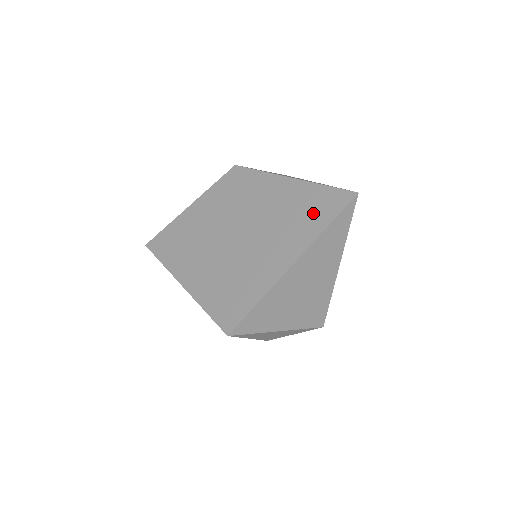
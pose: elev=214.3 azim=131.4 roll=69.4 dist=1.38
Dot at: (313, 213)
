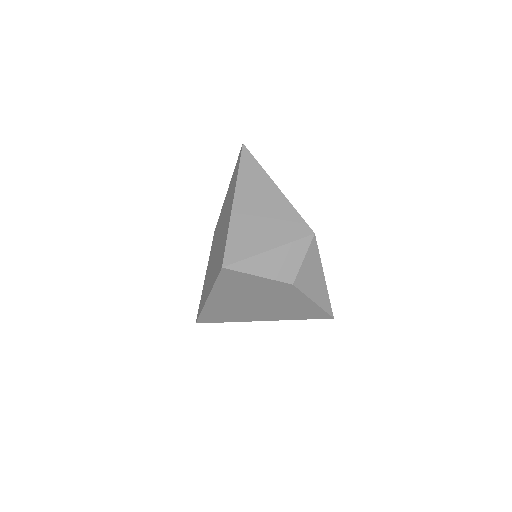
Dot at: (234, 178)
